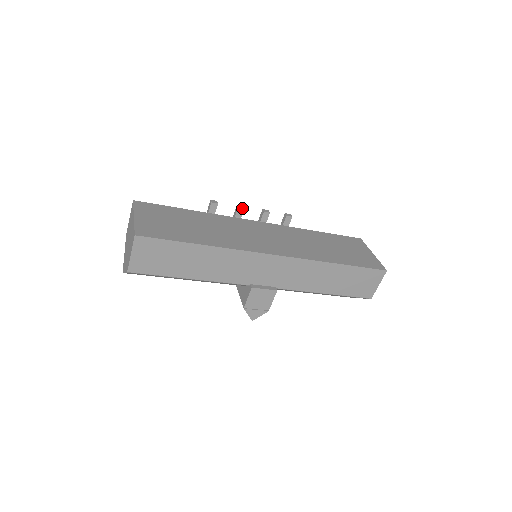
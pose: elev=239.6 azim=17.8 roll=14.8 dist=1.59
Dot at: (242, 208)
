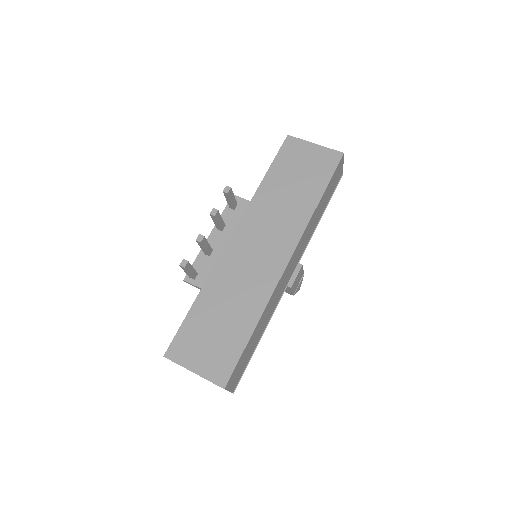
Dot at: (203, 238)
